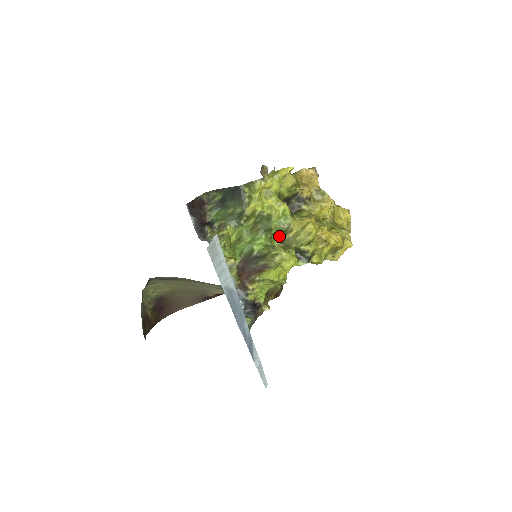
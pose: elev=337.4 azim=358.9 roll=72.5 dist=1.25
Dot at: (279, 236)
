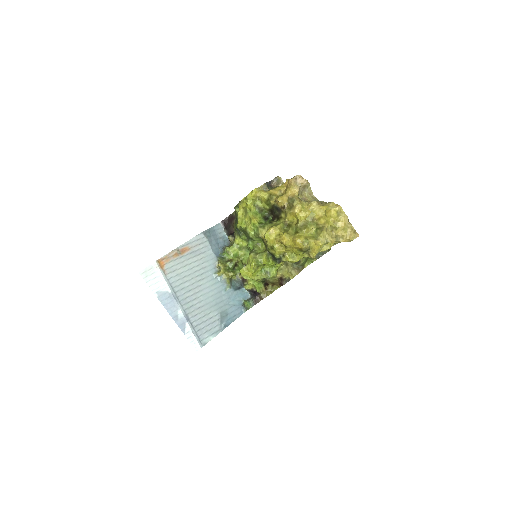
Dot at: (263, 241)
